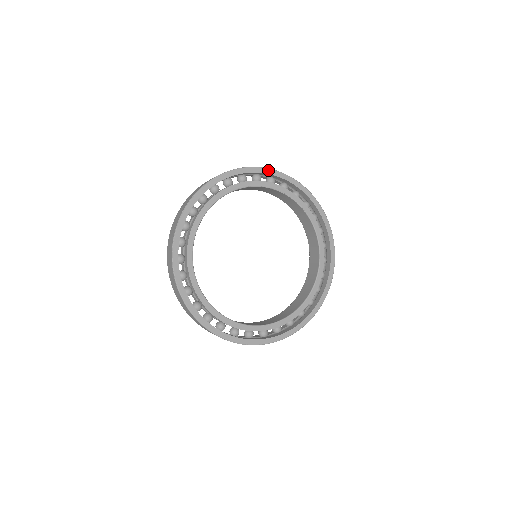
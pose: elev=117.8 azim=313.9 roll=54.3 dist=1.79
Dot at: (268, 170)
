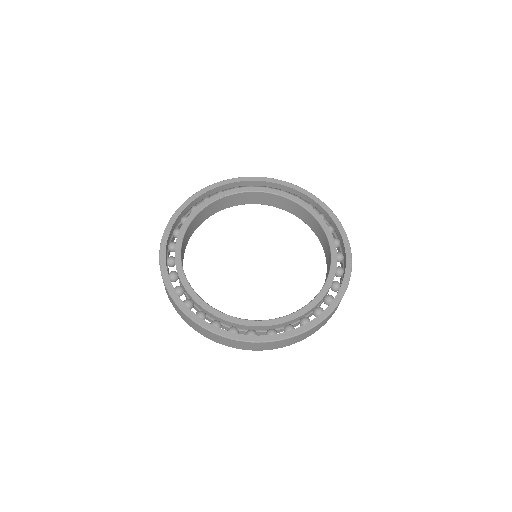
Dot at: (182, 206)
